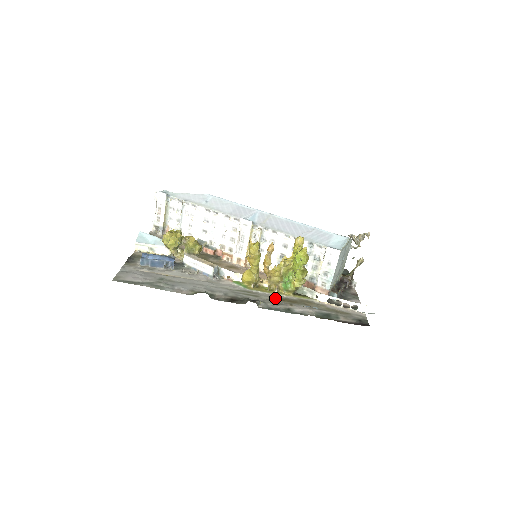
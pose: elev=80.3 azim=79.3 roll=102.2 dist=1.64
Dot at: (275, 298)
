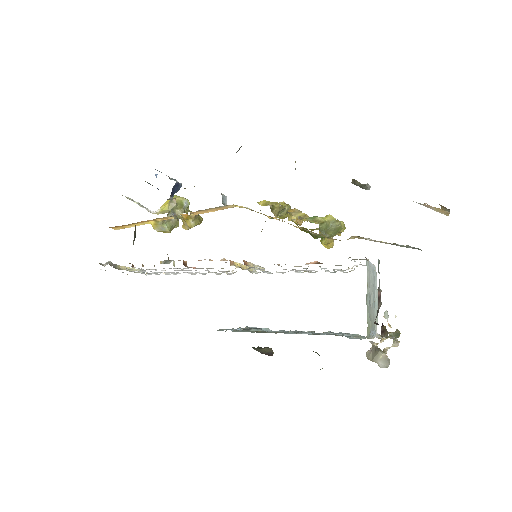
Dot at: occluded
